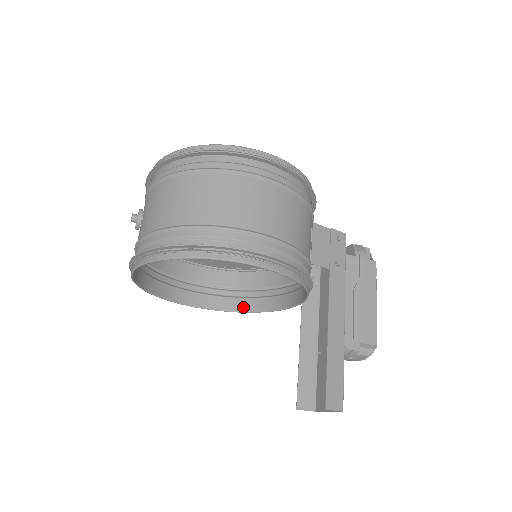
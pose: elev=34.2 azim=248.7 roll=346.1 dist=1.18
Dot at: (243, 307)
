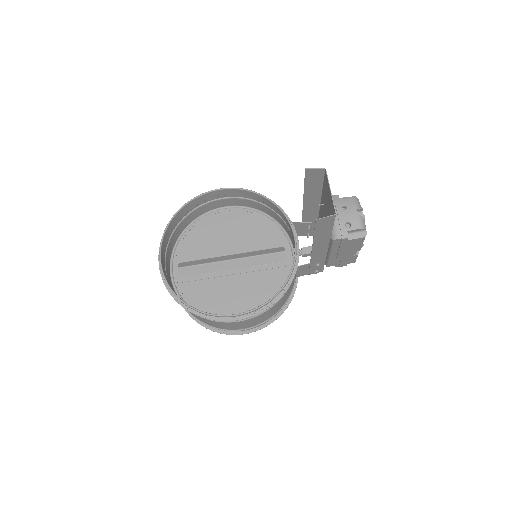
Dot at: (273, 297)
